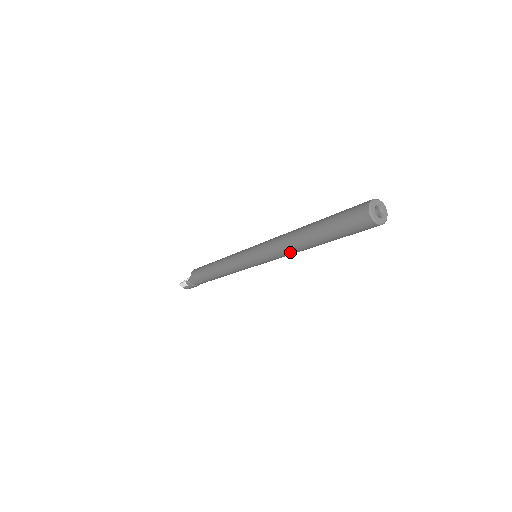
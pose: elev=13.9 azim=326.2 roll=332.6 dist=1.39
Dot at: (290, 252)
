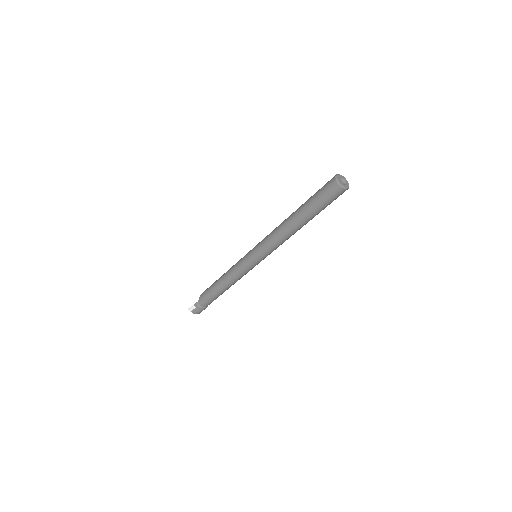
Dot at: (282, 236)
